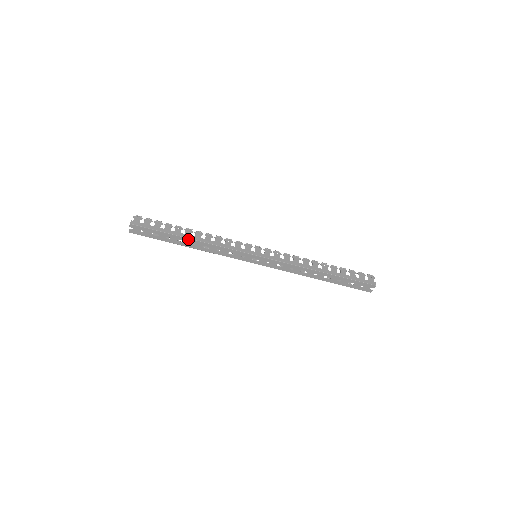
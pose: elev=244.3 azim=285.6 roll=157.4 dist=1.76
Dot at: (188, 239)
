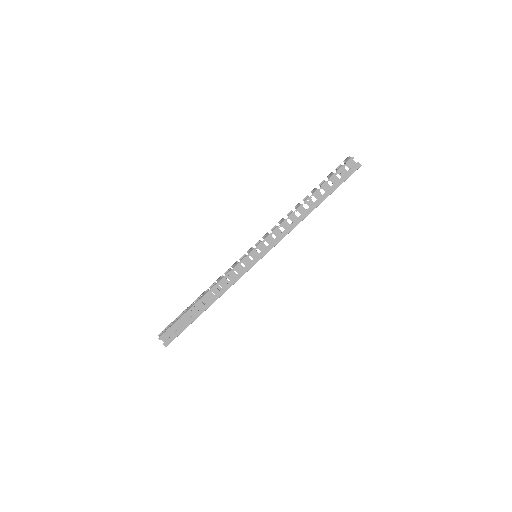
Dot at: occluded
